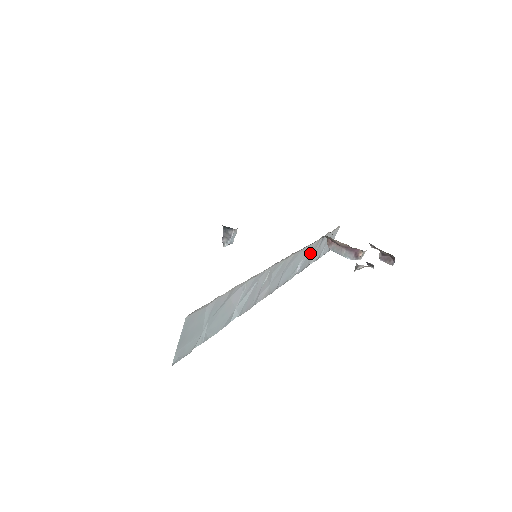
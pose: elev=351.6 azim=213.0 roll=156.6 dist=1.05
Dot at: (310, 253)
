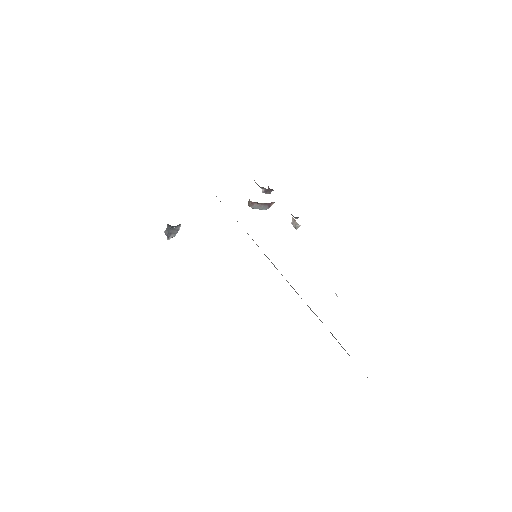
Dot at: occluded
